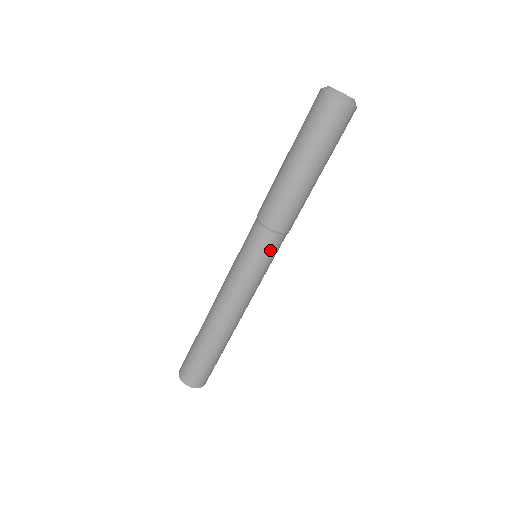
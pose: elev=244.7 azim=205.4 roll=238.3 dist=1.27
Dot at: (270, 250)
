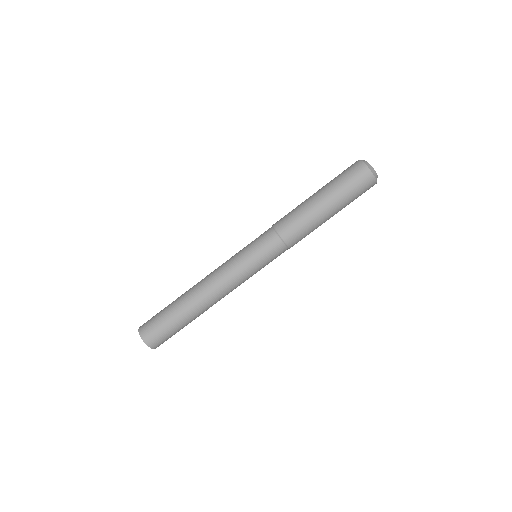
Dot at: (265, 244)
